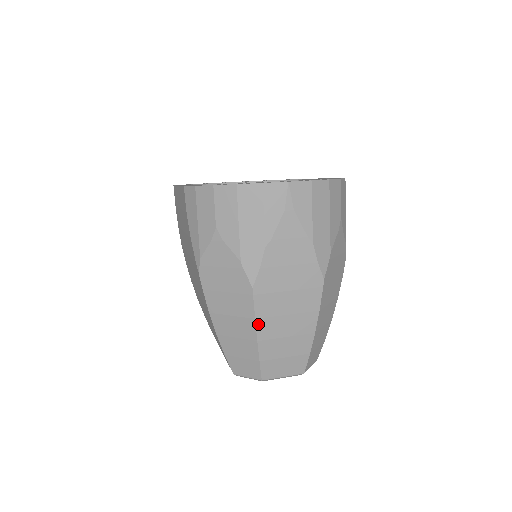
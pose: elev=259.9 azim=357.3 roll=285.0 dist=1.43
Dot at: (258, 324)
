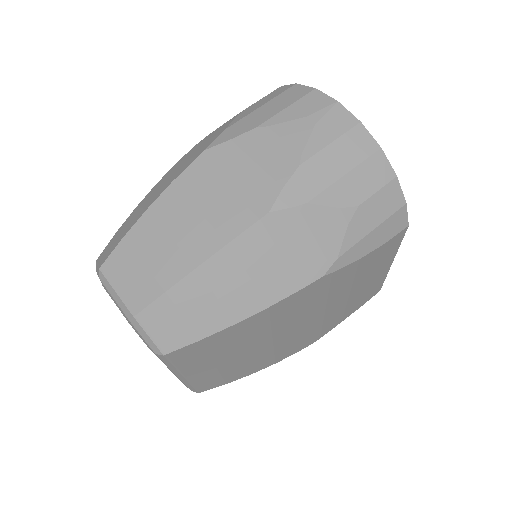
Dot at: (168, 191)
